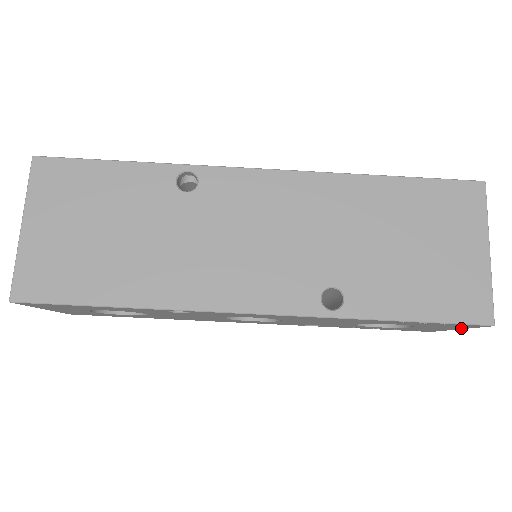
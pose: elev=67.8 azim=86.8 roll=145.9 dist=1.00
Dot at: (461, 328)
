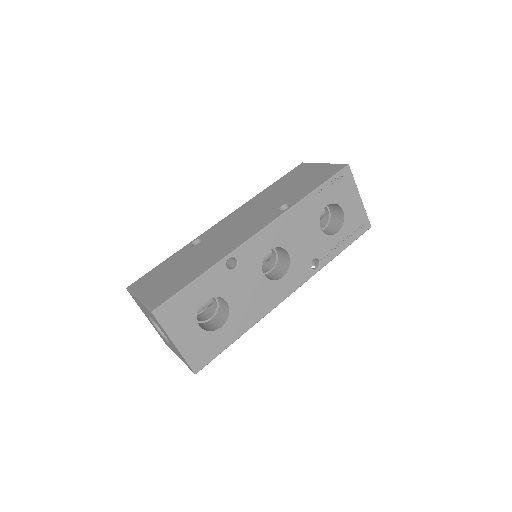
Dot at: (356, 190)
